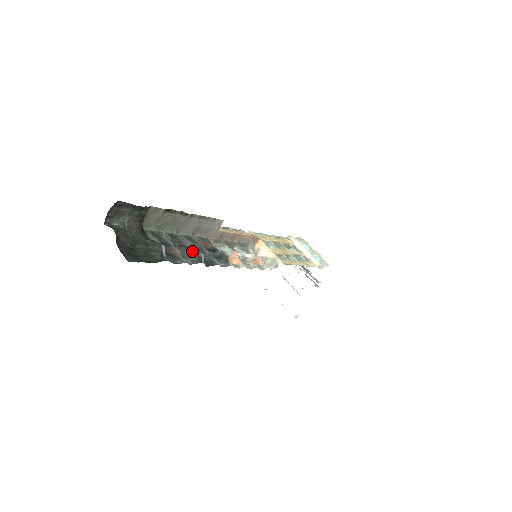
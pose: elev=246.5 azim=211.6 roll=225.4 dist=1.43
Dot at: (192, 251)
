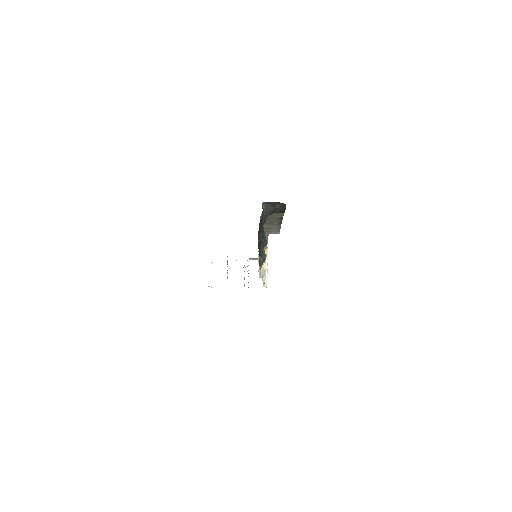
Dot at: (264, 250)
